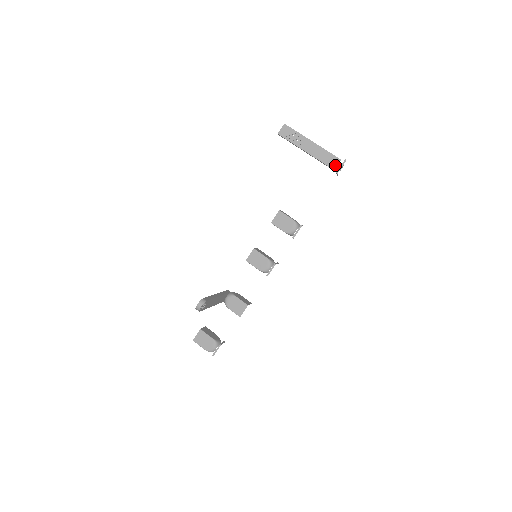
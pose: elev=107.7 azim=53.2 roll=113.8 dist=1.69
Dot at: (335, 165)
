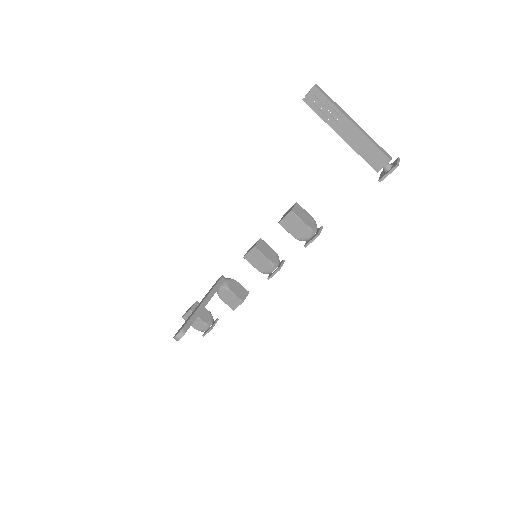
Dot at: (380, 166)
